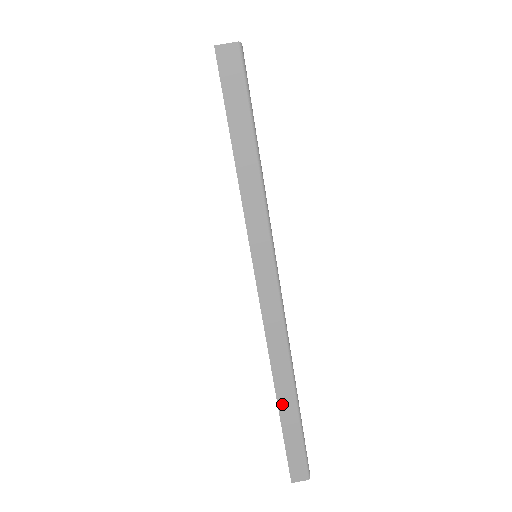
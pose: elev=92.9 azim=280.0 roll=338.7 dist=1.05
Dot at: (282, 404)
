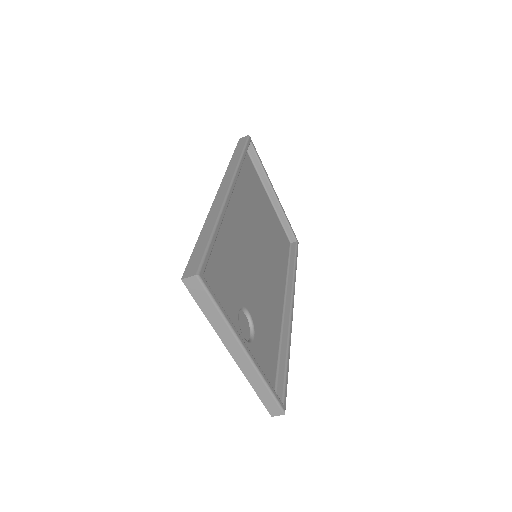
Dot at: occluded
